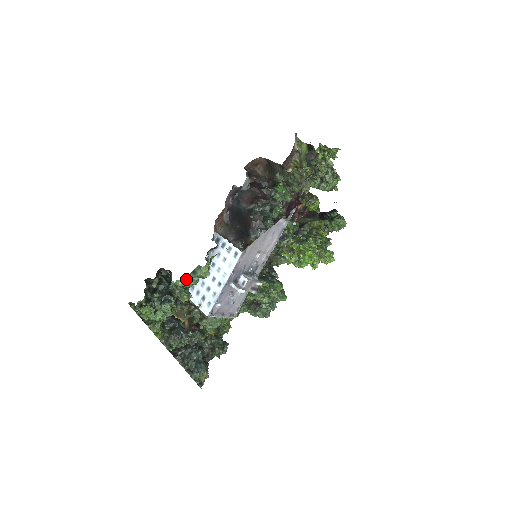
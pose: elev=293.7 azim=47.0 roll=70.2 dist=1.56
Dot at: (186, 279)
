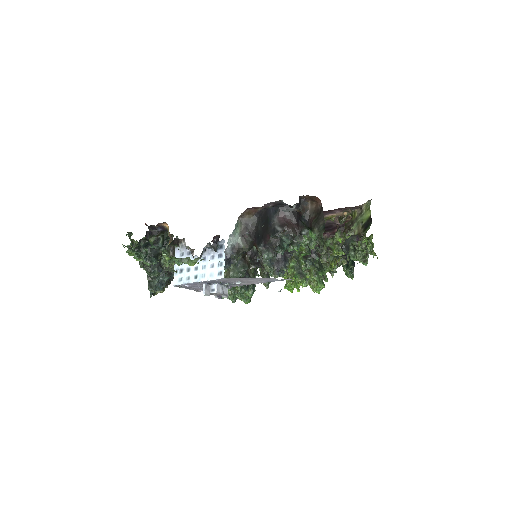
Dot at: (174, 258)
